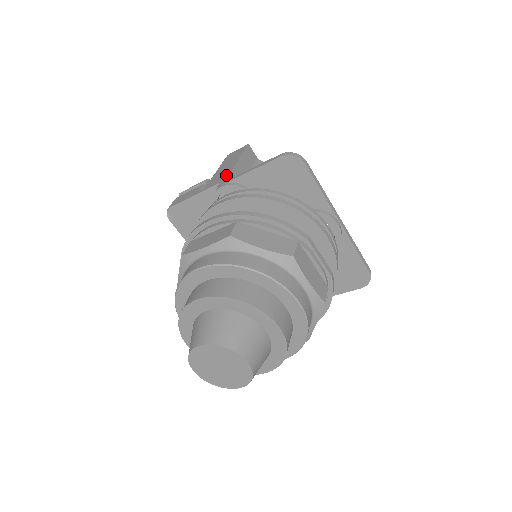
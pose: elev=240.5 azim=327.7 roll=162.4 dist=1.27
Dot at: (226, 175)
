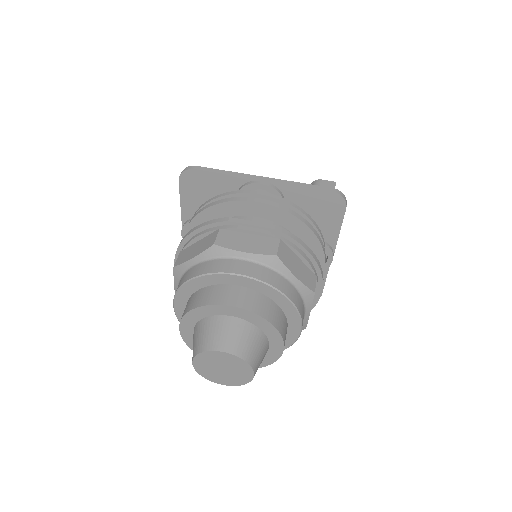
Dot at: occluded
